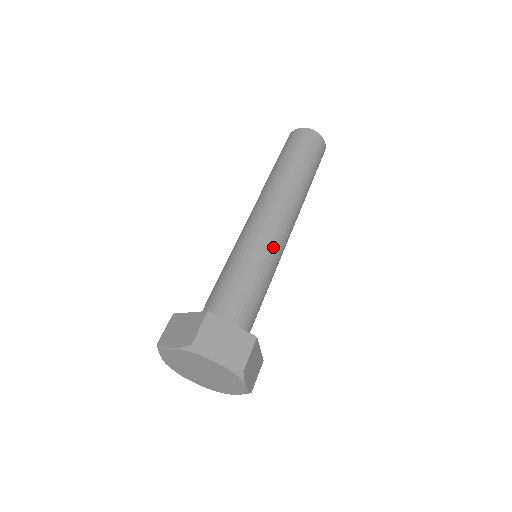
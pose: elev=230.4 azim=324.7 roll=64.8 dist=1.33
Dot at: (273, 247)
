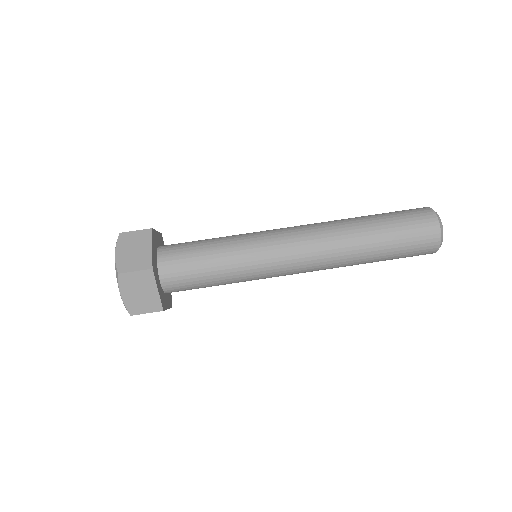
Dot at: (263, 273)
